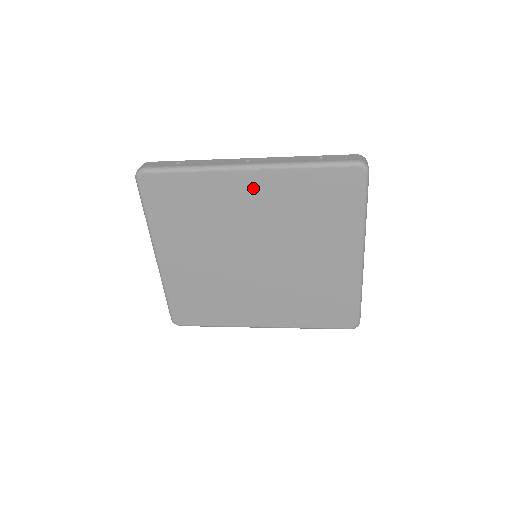
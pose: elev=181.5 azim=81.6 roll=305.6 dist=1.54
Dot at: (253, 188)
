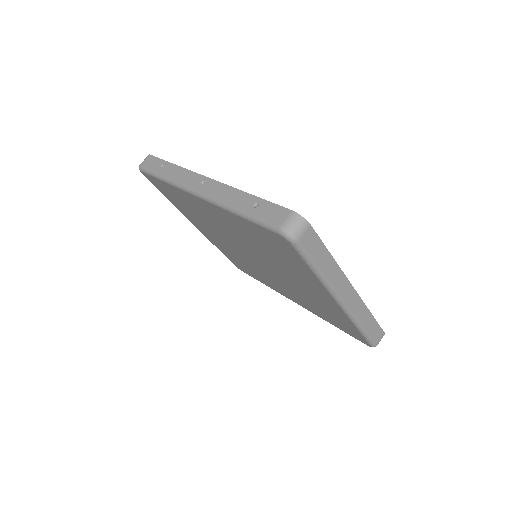
Dot at: (212, 211)
